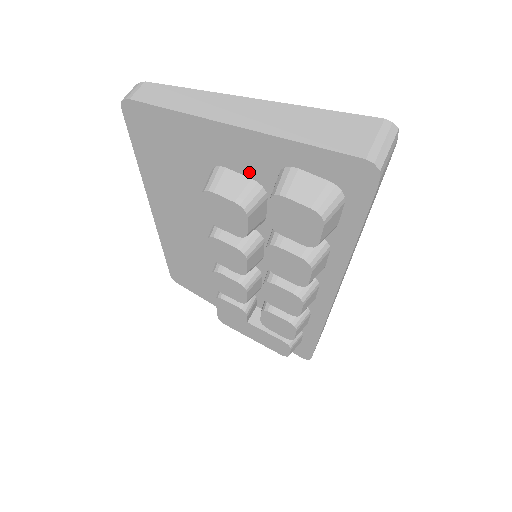
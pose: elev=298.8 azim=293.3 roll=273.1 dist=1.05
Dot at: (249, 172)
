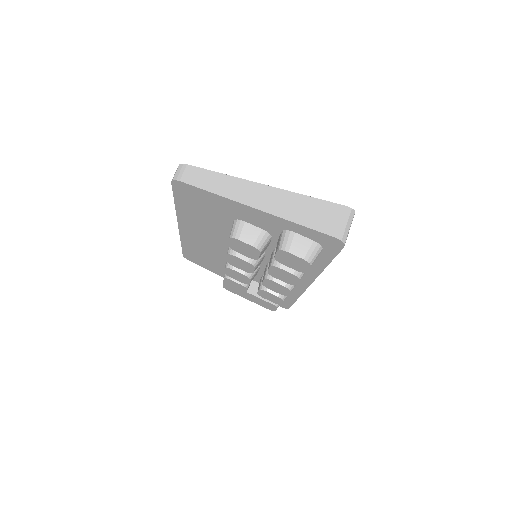
Dot at: (261, 226)
